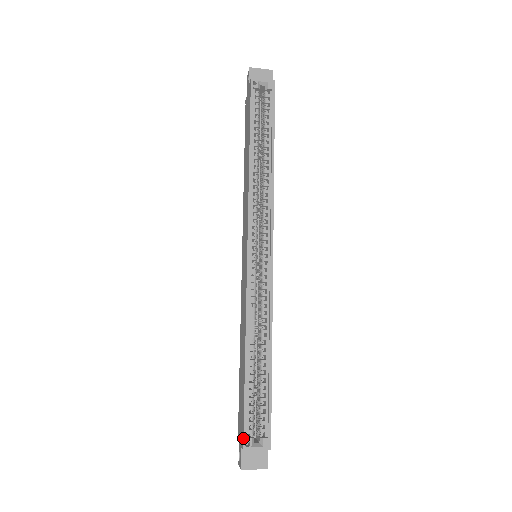
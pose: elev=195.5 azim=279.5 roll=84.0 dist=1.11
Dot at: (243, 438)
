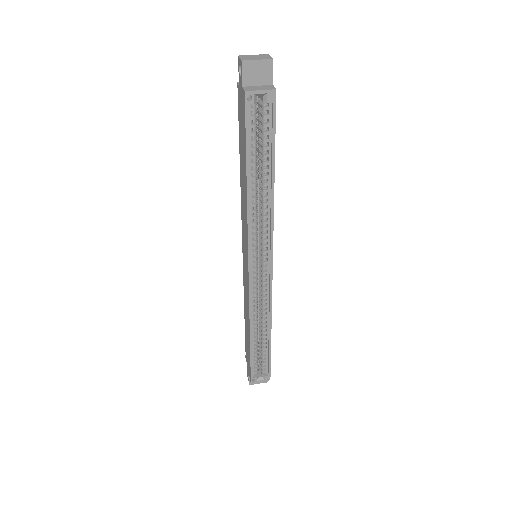
Dot at: (250, 378)
